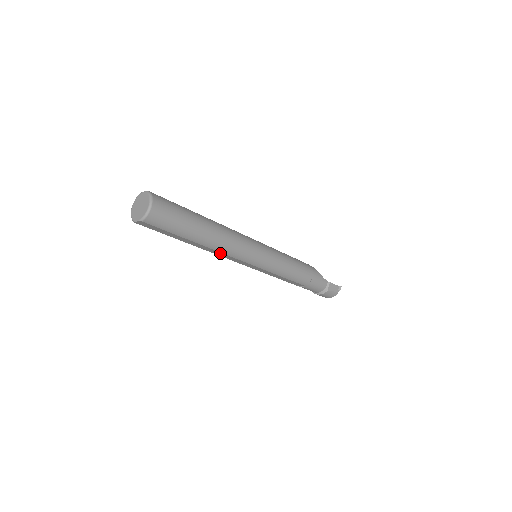
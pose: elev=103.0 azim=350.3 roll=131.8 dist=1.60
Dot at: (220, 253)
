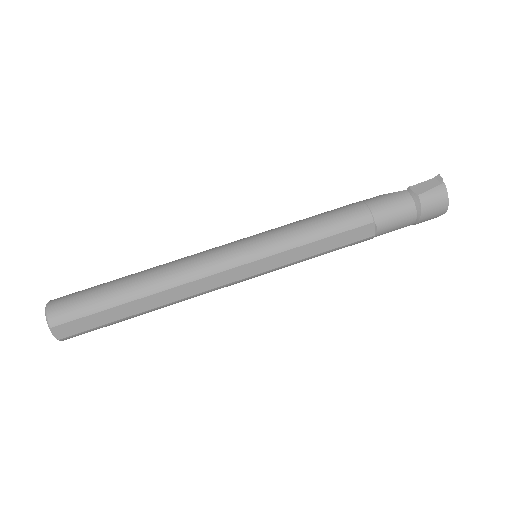
Dot at: (187, 287)
